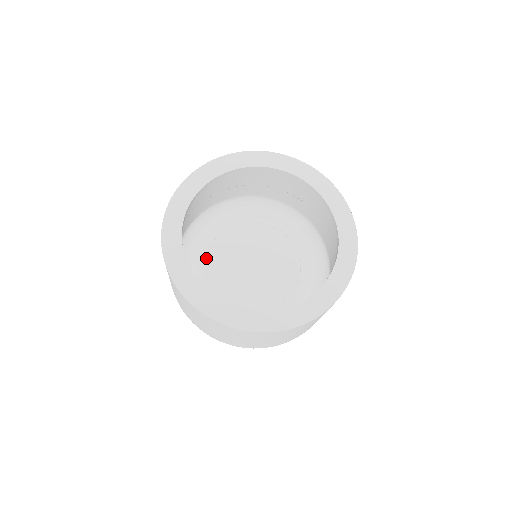
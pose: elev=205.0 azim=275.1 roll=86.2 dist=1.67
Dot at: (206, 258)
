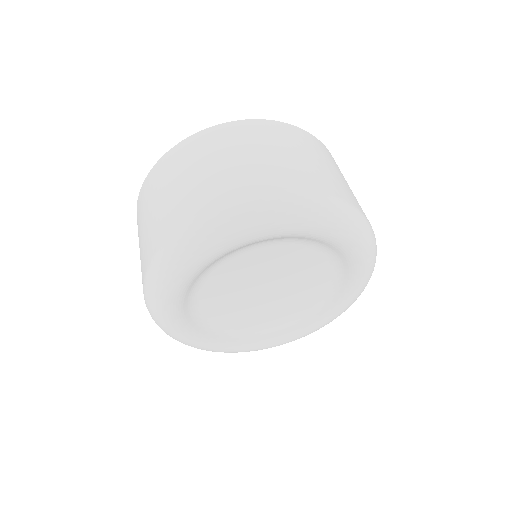
Dot at: occluded
